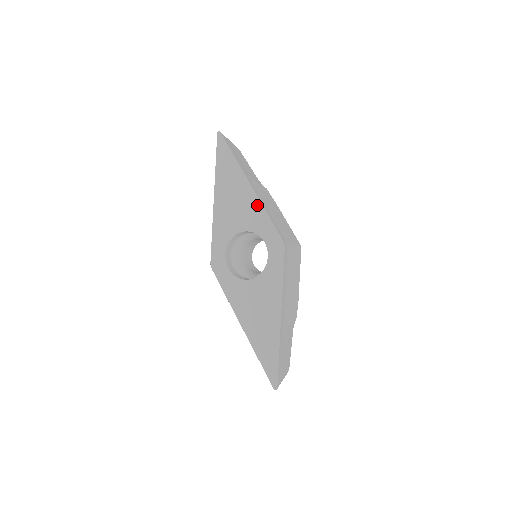
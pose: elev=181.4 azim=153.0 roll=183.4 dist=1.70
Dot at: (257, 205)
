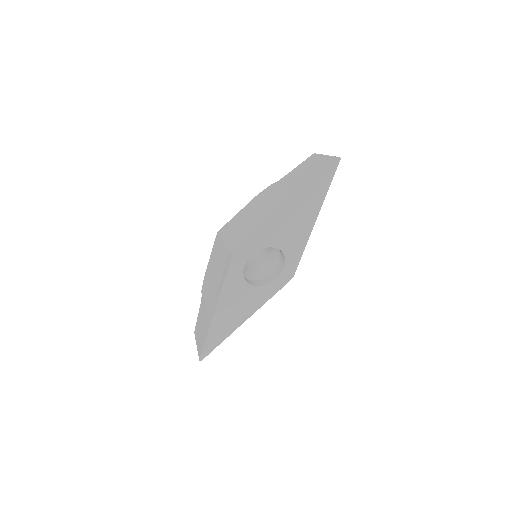
Dot at: (305, 239)
